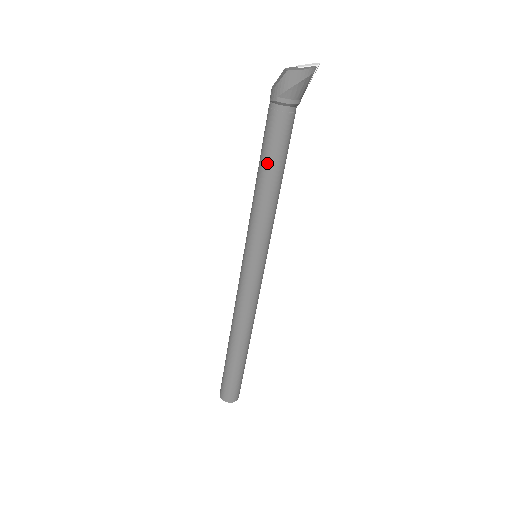
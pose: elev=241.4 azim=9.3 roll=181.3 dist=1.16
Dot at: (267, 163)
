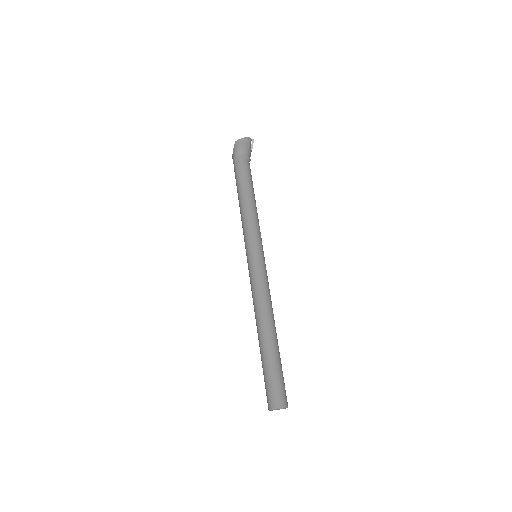
Dot at: (241, 190)
